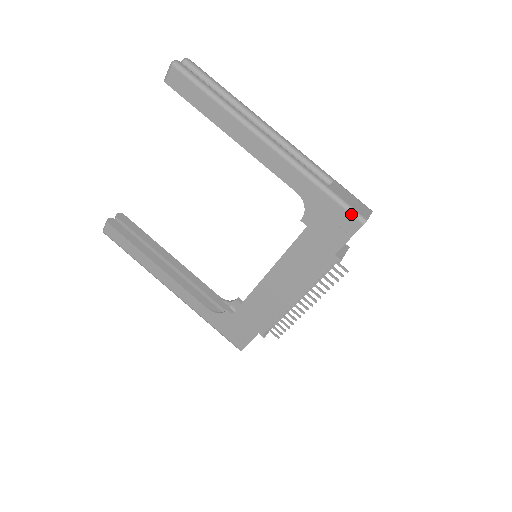
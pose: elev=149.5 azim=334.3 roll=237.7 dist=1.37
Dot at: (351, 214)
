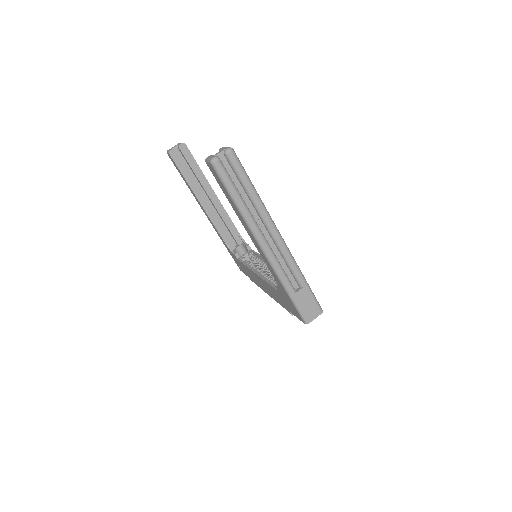
Dot at: (300, 315)
